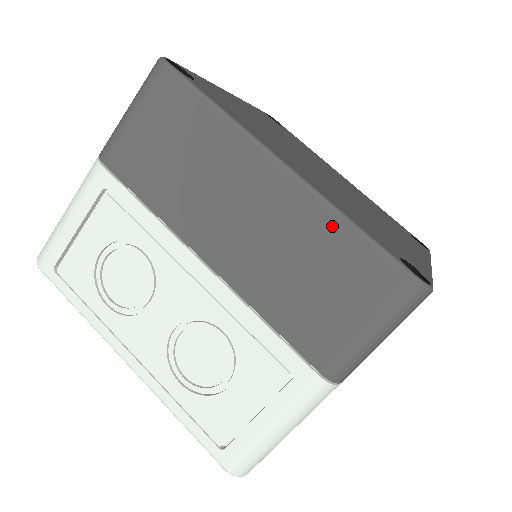
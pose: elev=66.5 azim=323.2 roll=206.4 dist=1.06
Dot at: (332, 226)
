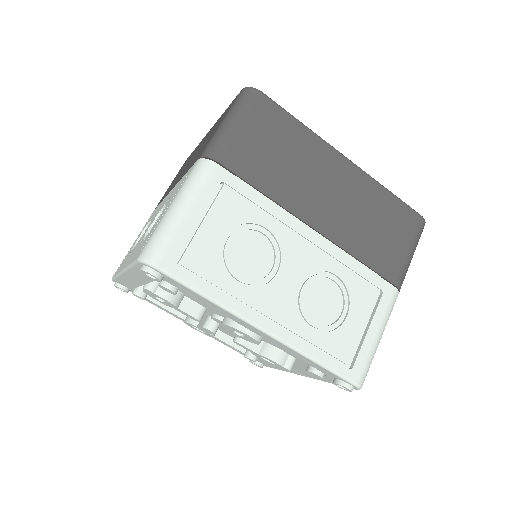
Dot at: (381, 193)
